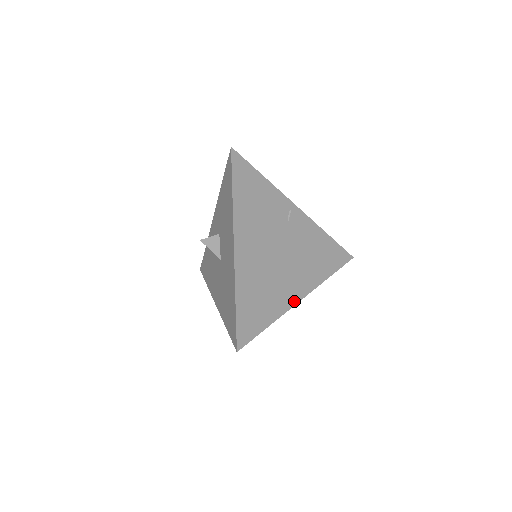
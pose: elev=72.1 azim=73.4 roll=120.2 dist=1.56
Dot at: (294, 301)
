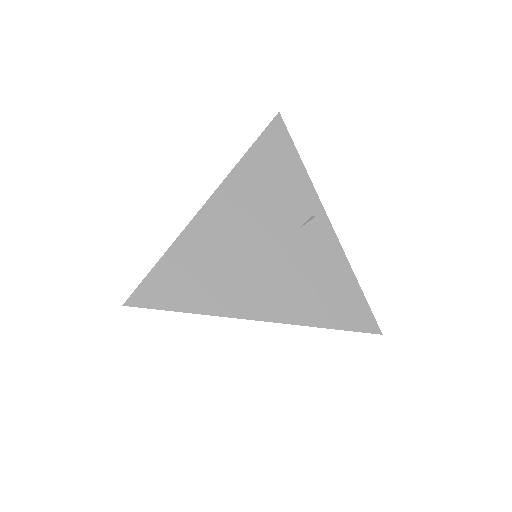
Dot at: (244, 314)
